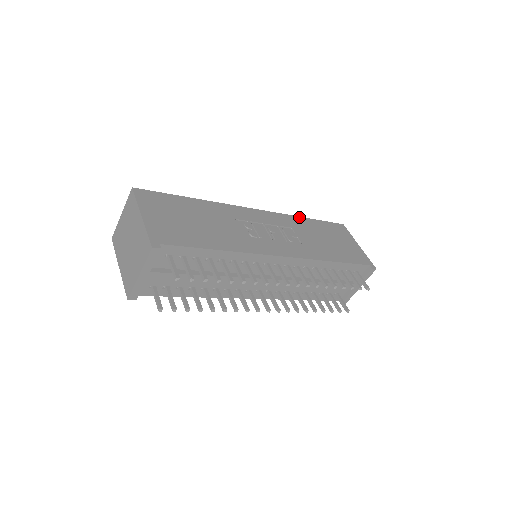
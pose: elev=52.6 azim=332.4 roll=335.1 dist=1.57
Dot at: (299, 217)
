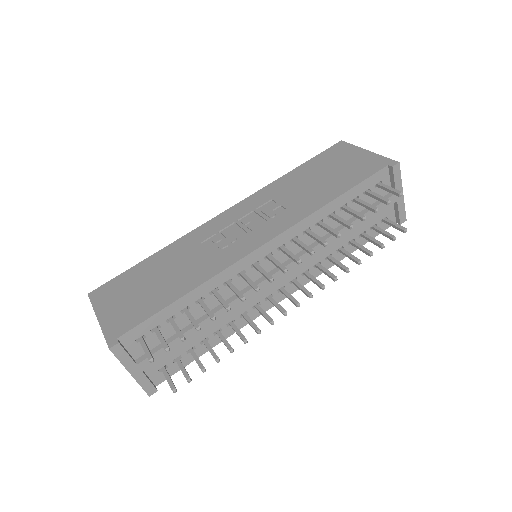
Dot at: (279, 178)
